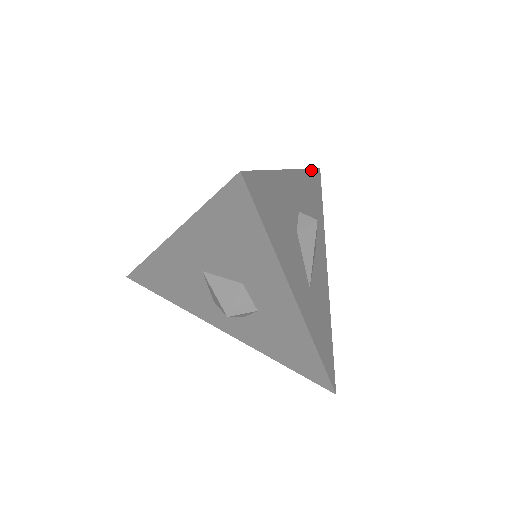
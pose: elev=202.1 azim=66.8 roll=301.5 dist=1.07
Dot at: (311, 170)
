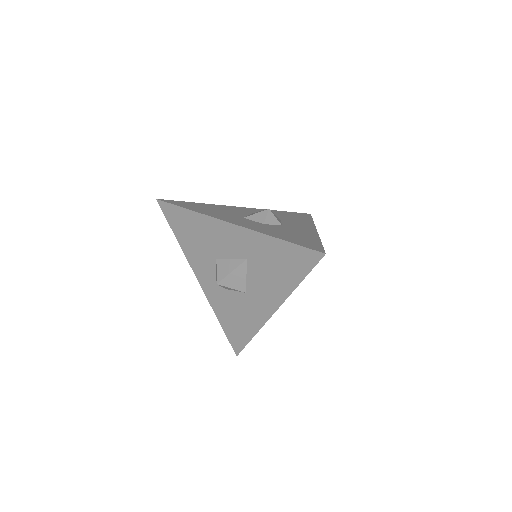
Dot at: occluded
